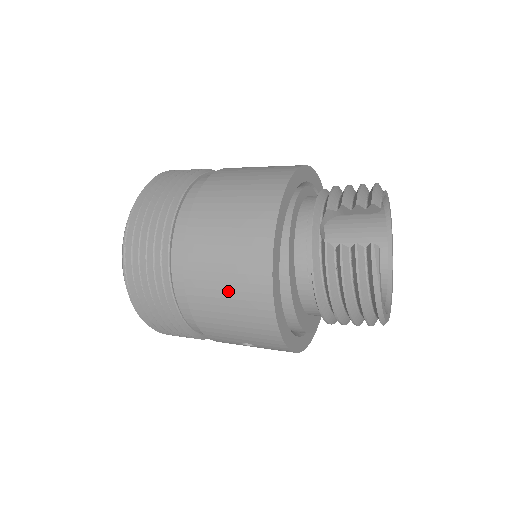
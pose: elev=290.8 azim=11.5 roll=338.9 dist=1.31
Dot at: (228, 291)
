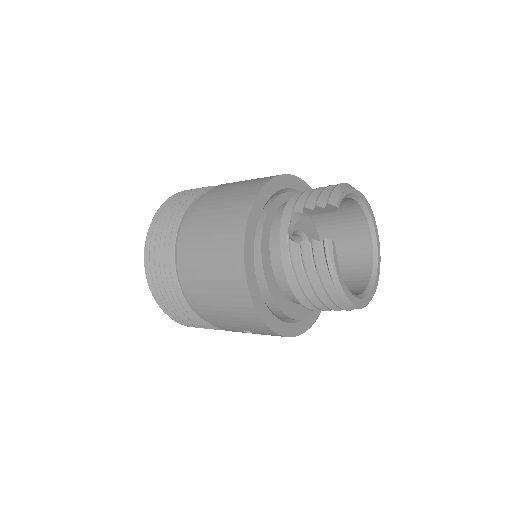
Dot at: (217, 287)
